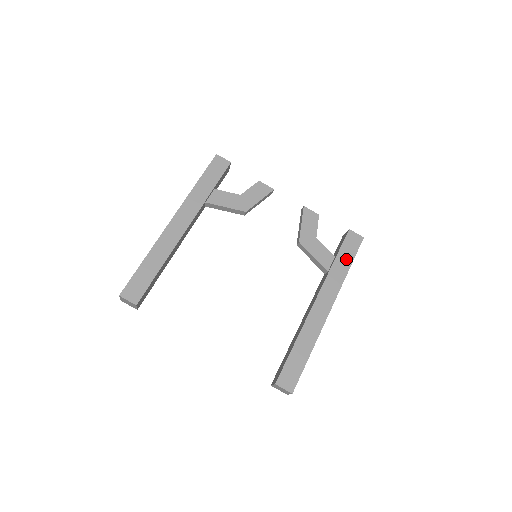
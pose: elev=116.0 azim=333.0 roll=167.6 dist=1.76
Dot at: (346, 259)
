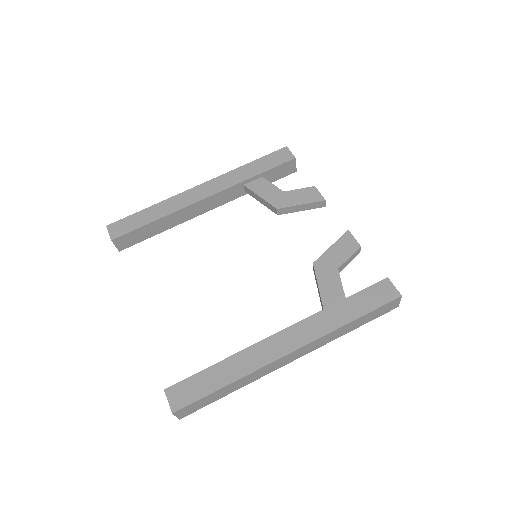
Dot at: (356, 308)
